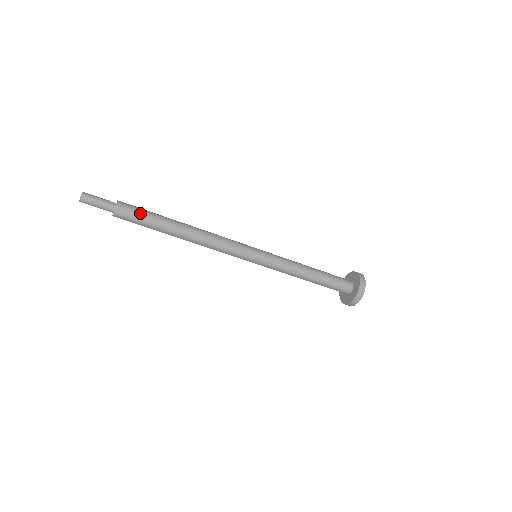
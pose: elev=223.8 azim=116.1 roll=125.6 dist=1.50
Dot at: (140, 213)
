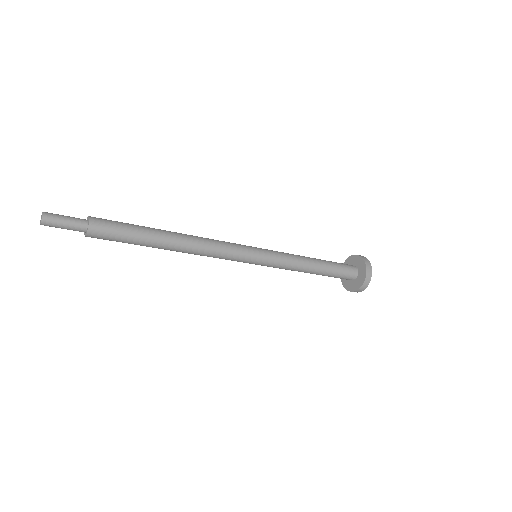
Dot at: (119, 232)
